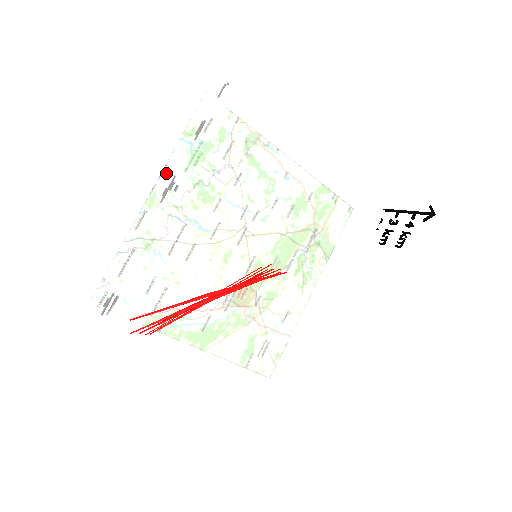
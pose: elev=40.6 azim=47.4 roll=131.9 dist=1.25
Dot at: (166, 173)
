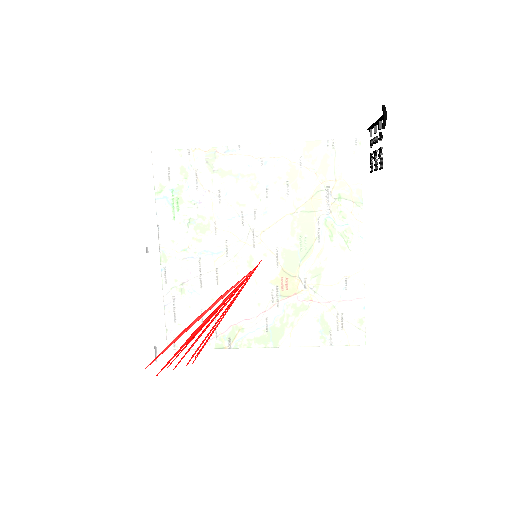
Dot at: occluded
